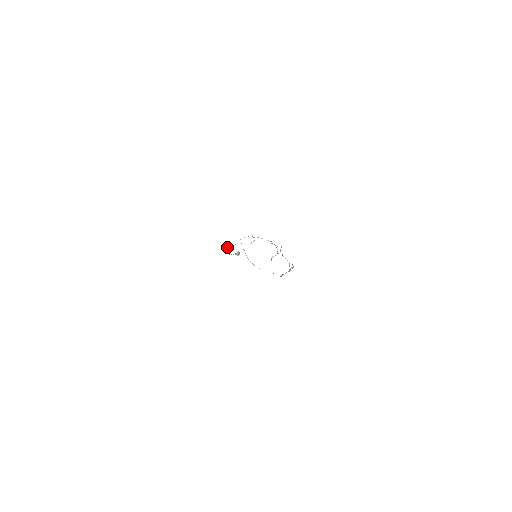
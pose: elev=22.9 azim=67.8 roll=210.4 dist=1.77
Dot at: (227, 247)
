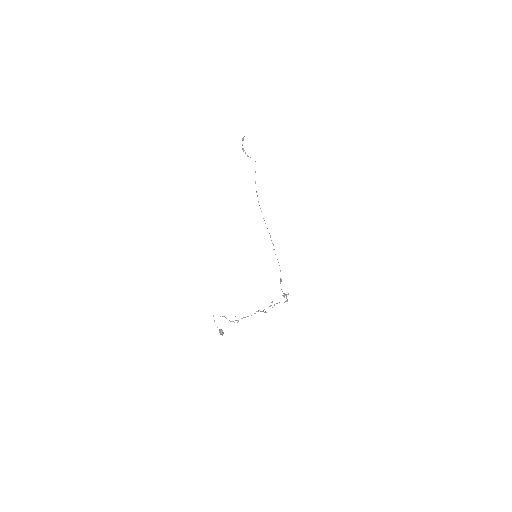
Dot at: occluded
